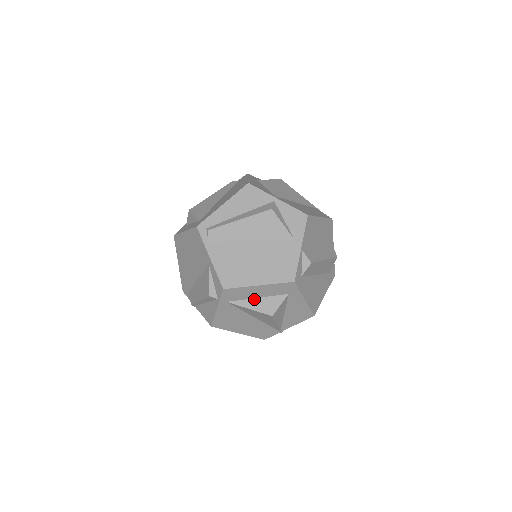
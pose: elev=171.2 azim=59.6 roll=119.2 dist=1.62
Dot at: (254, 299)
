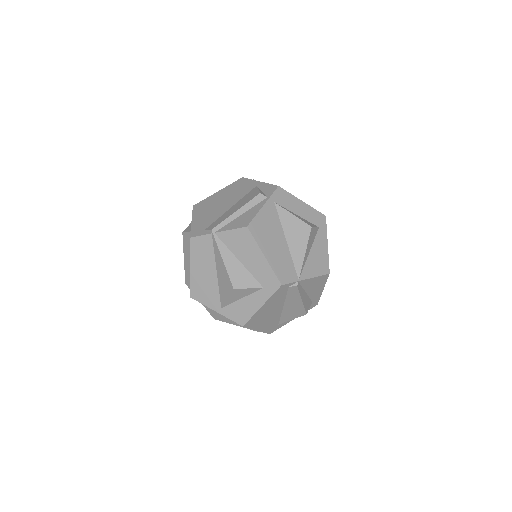
Dot at: (295, 214)
